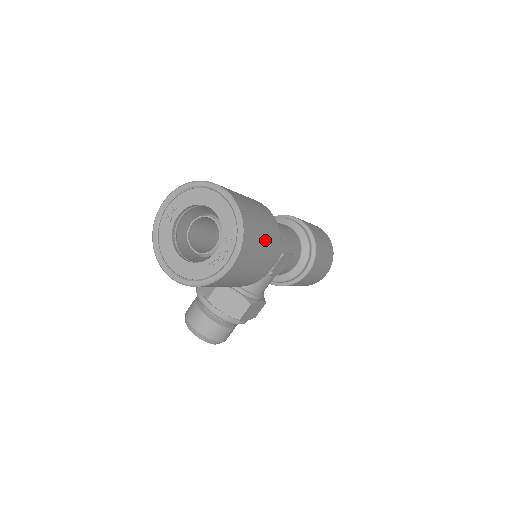
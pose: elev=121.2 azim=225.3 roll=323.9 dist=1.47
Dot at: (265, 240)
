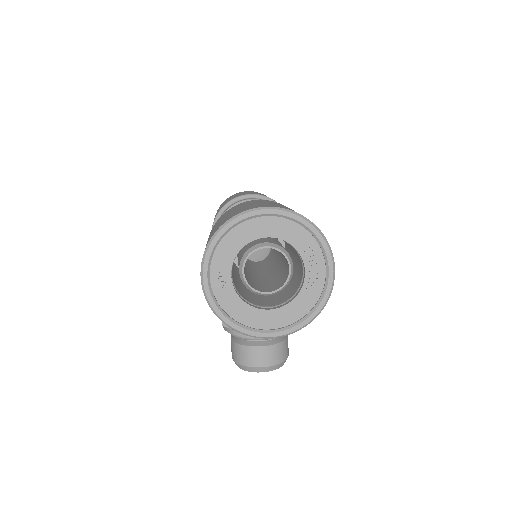
Dot at: occluded
